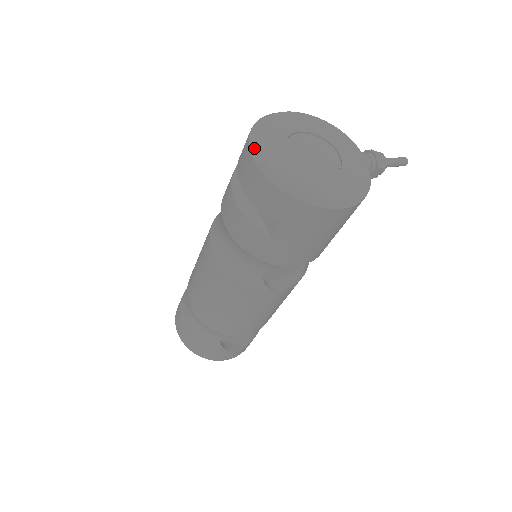
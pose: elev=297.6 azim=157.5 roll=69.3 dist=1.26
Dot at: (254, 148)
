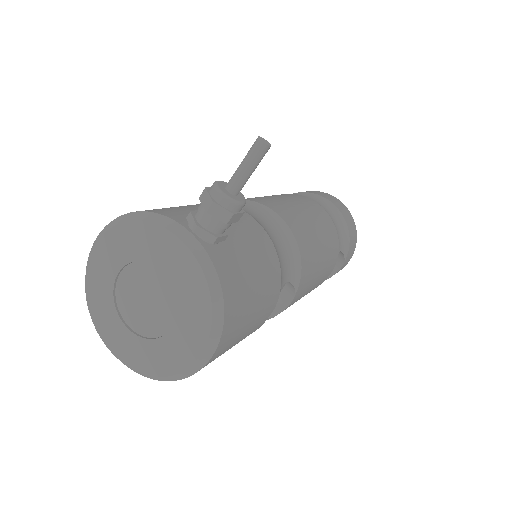
Dot at: (102, 340)
